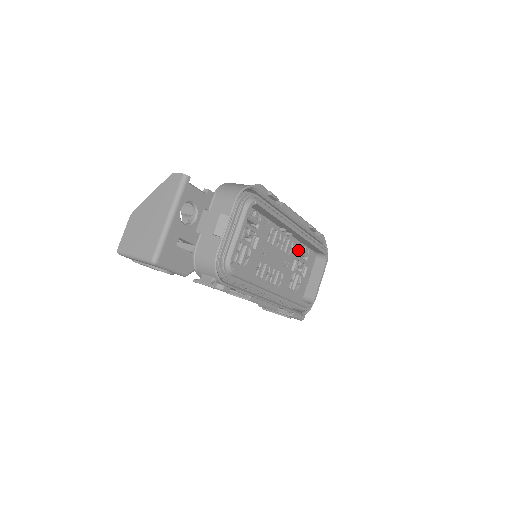
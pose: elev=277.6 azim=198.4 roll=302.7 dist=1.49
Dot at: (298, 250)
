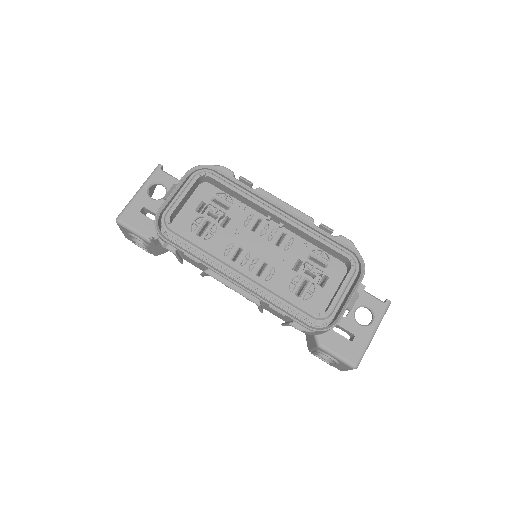
Dot at: (305, 250)
